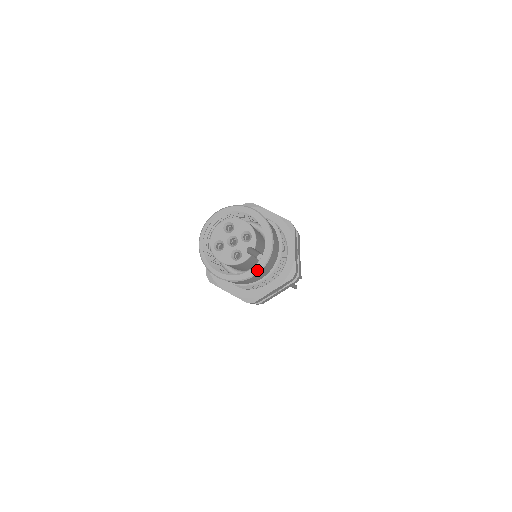
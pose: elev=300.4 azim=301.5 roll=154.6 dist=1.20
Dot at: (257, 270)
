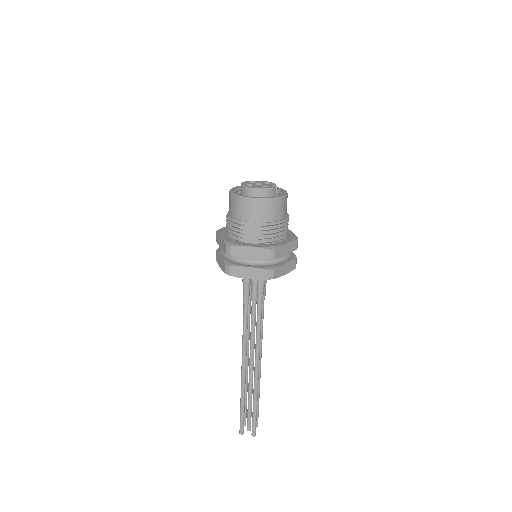
Dot at: (282, 195)
